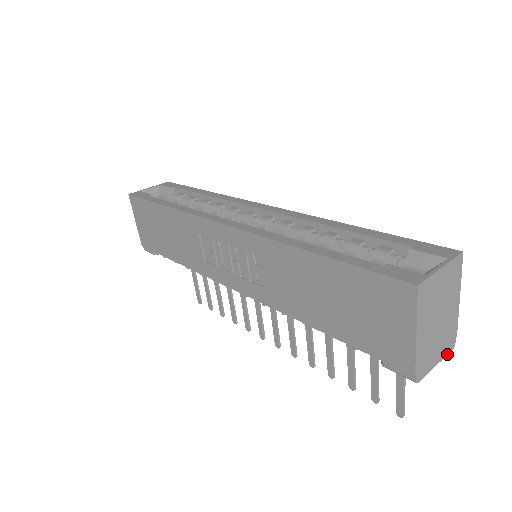
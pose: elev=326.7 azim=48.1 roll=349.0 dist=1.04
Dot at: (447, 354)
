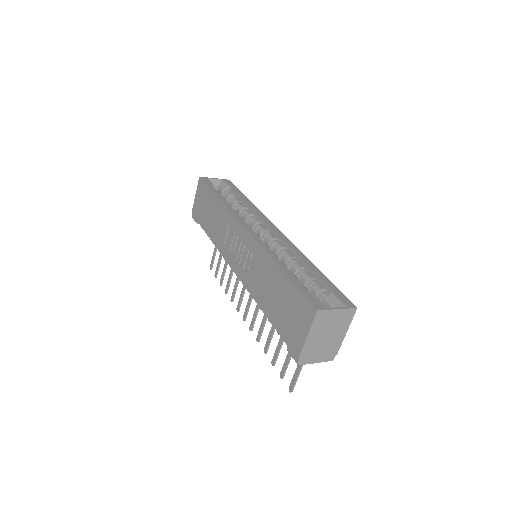
Dot at: (326, 361)
